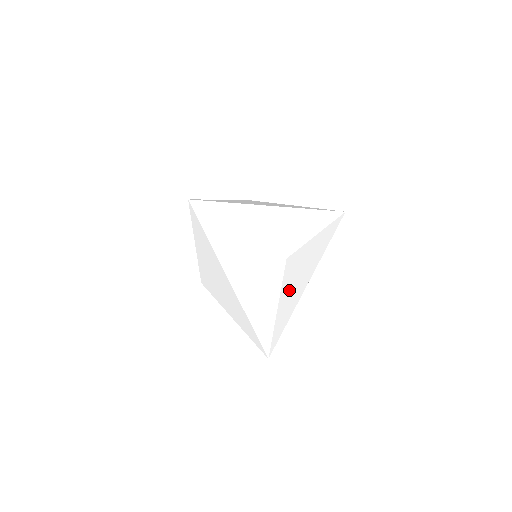
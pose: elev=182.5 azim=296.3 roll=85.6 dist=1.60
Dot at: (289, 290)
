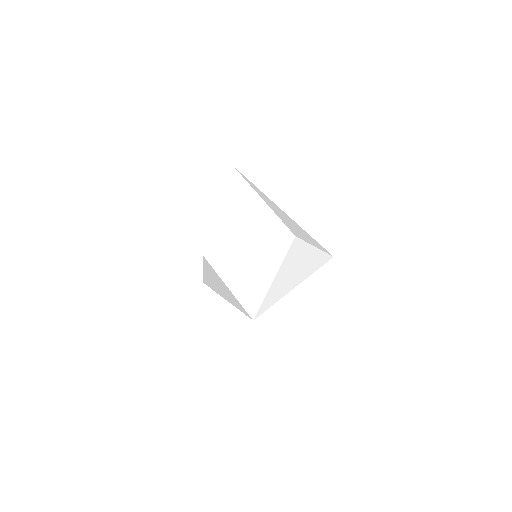
Dot at: (287, 270)
